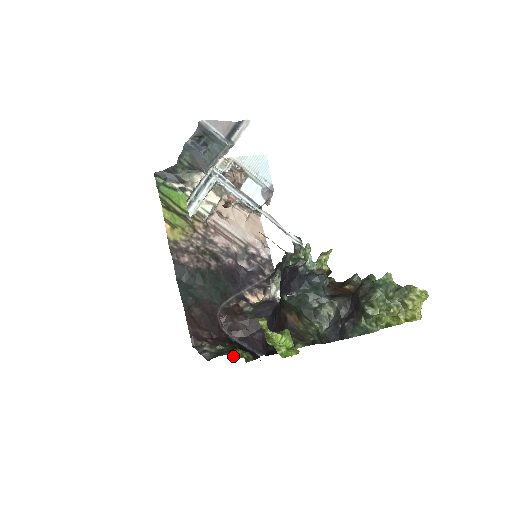
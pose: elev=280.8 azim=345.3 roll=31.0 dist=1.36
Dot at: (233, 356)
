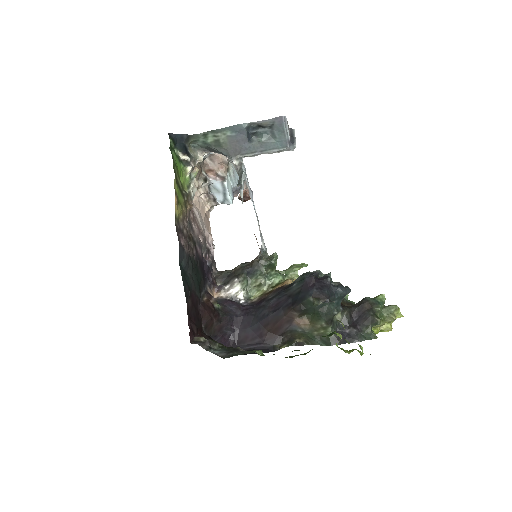
Dot at: (258, 354)
